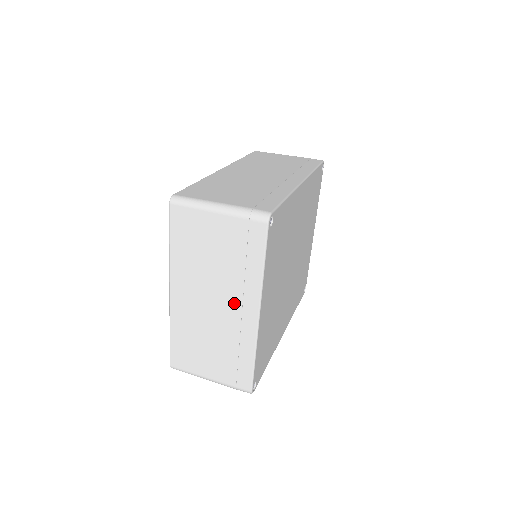
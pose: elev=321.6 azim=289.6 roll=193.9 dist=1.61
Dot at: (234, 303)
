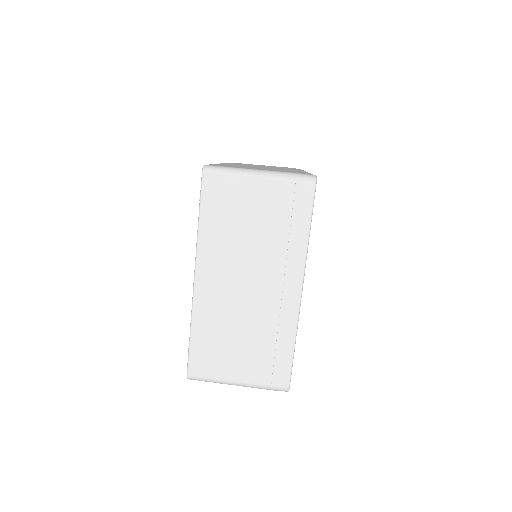
Dot at: (274, 281)
